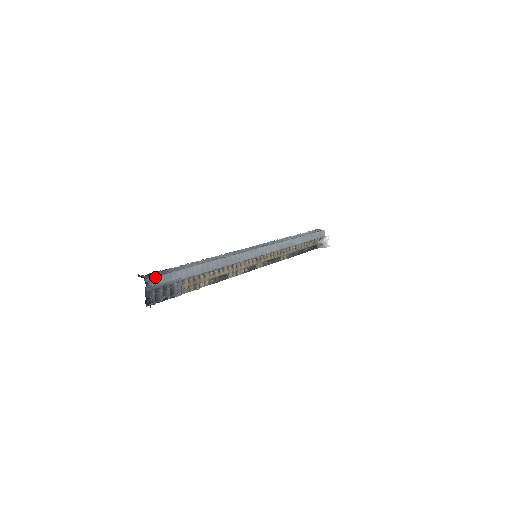
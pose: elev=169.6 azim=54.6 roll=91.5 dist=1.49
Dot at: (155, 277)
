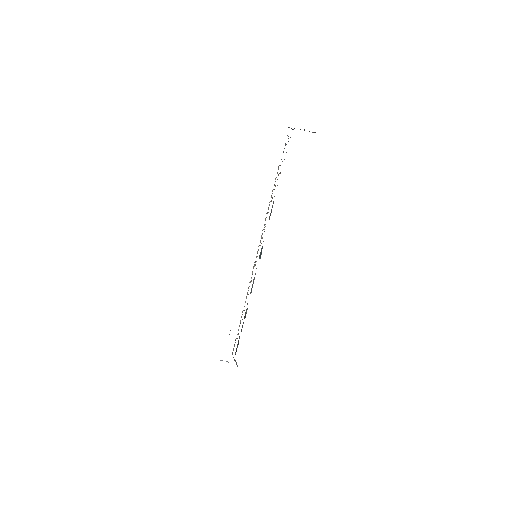
Dot at: occluded
